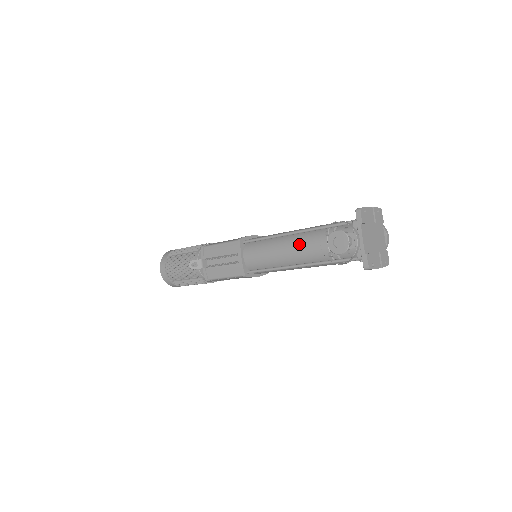
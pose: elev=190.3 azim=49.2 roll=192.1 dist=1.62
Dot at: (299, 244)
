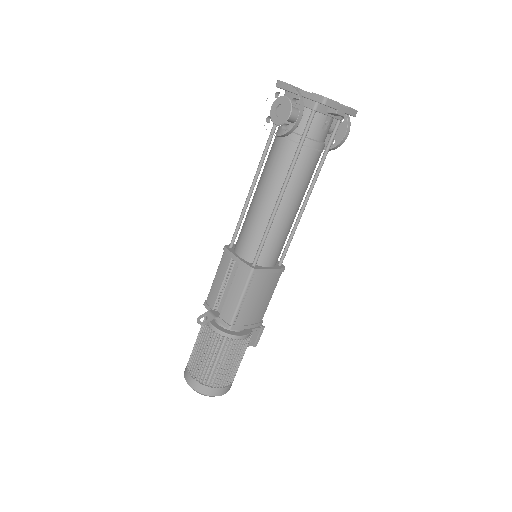
Dot at: (265, 174)
